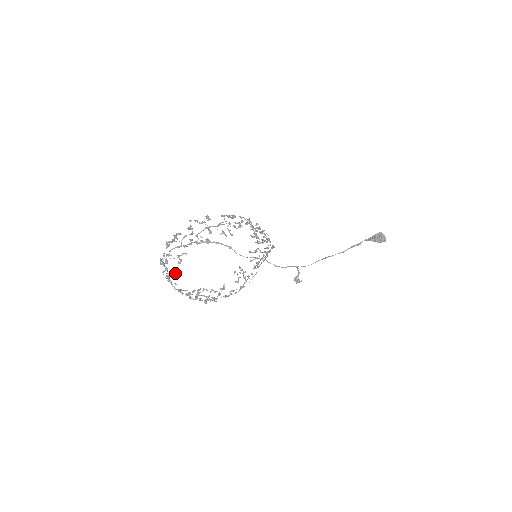
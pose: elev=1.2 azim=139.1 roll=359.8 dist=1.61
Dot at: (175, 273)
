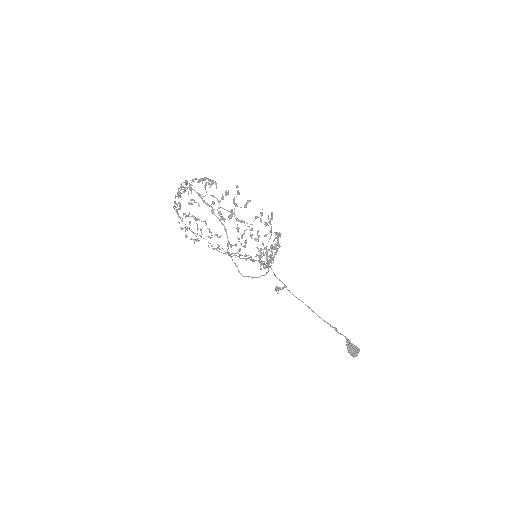
Dot at: occluded
